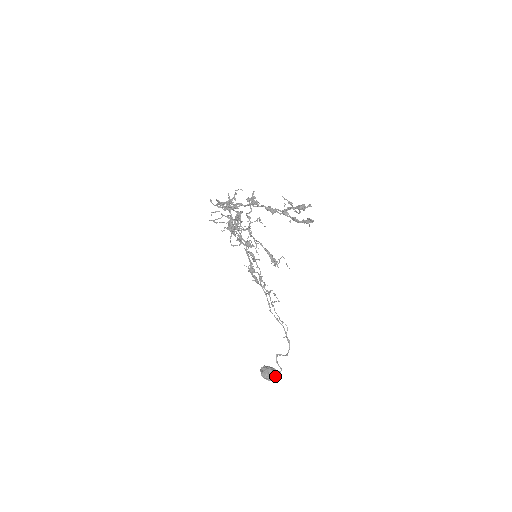
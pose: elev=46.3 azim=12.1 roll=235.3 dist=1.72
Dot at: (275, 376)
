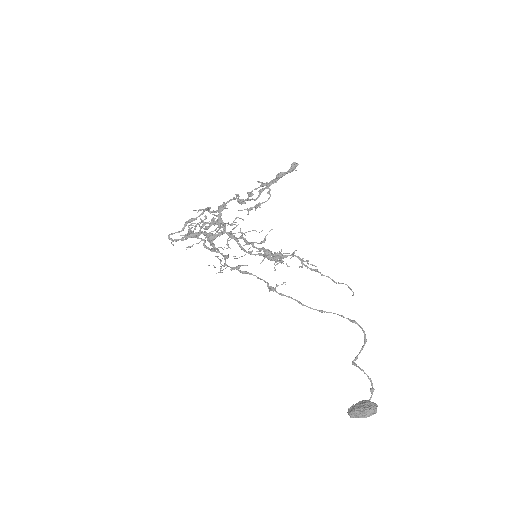
Dot at: (372, 402)
